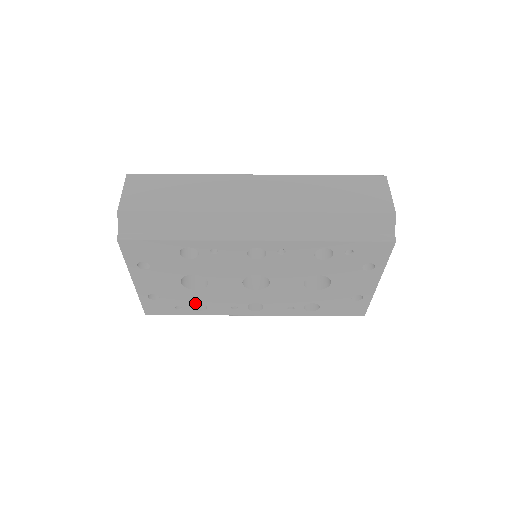
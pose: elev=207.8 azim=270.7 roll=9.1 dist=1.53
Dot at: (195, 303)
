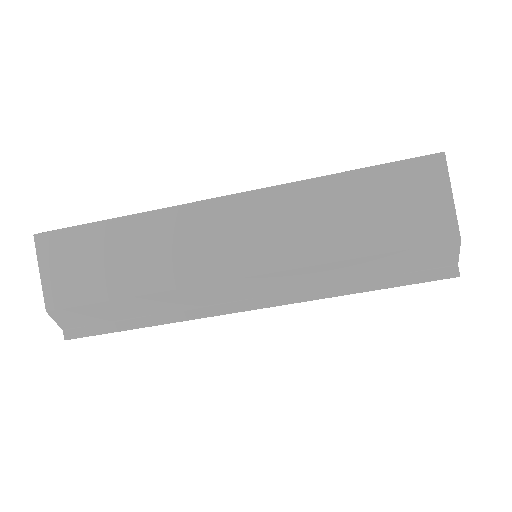
Dot at: occluded
